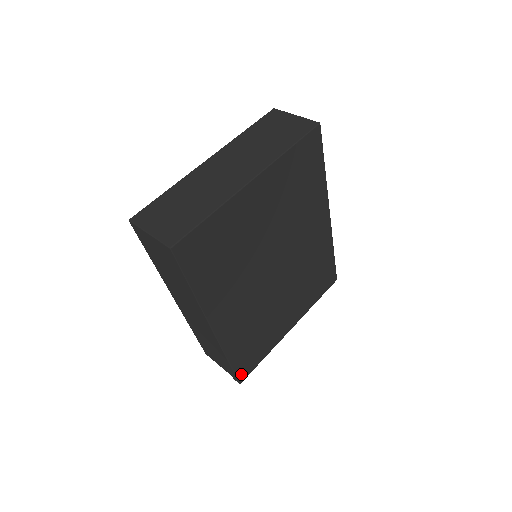
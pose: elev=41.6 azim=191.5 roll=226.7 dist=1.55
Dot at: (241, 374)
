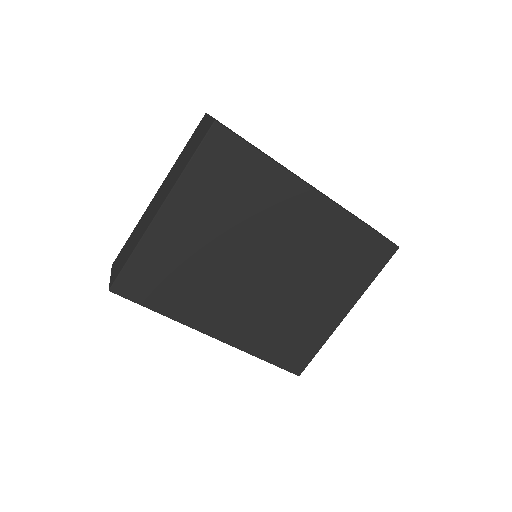
Dot at: (293, 367)
